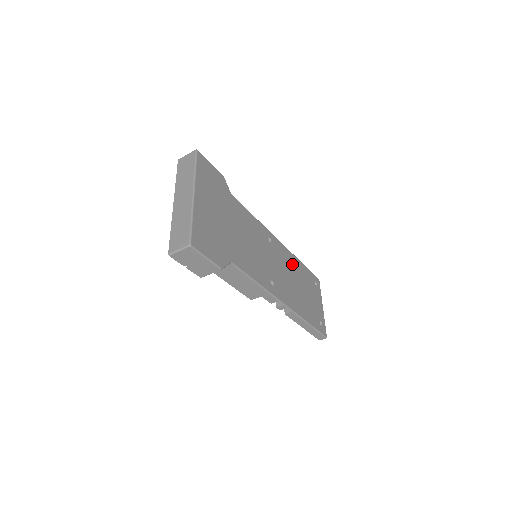
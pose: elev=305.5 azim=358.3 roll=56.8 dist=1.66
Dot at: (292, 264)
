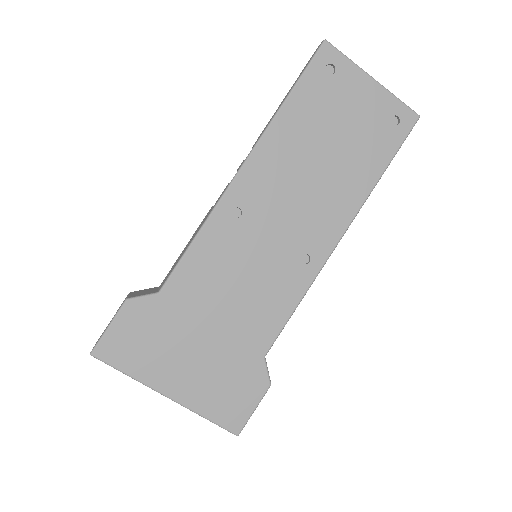
Dot at: (284, 152)
